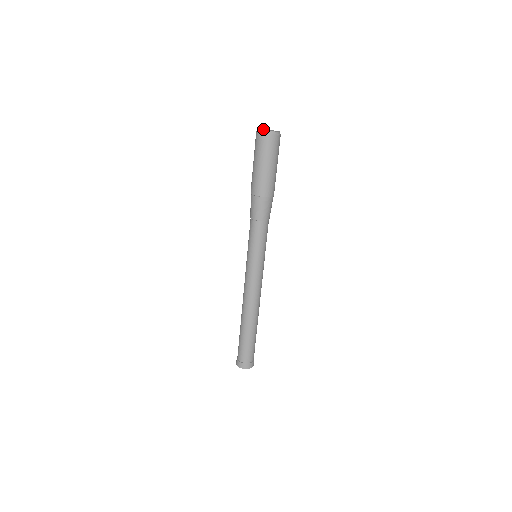
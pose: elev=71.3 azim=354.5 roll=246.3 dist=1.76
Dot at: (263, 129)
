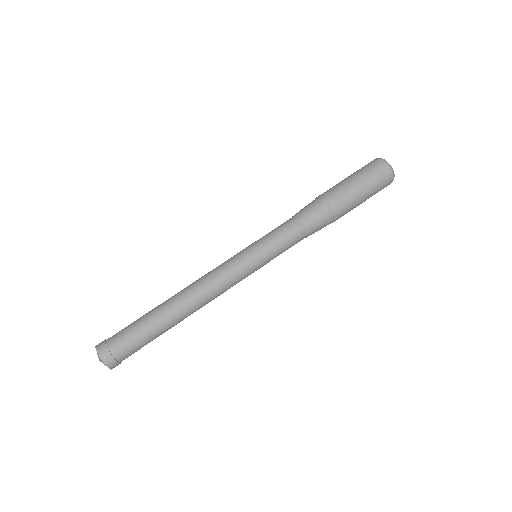
Dot at: occluded
